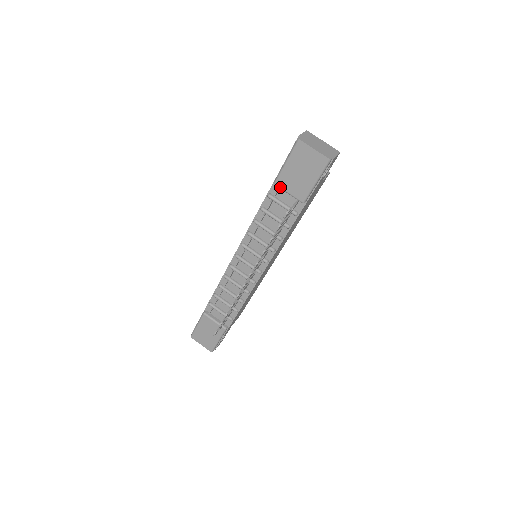
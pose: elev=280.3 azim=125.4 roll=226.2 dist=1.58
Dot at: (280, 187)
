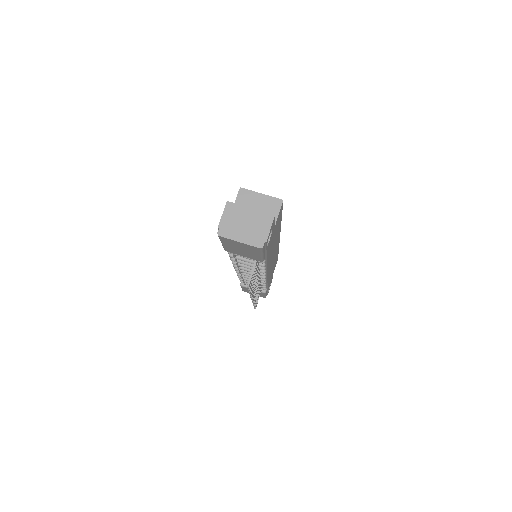
Dot at: occluded
